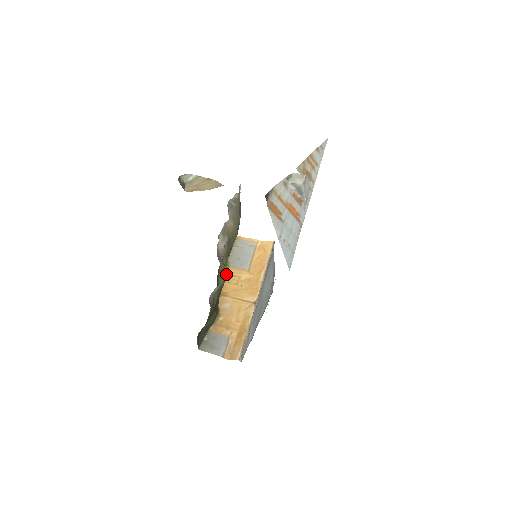
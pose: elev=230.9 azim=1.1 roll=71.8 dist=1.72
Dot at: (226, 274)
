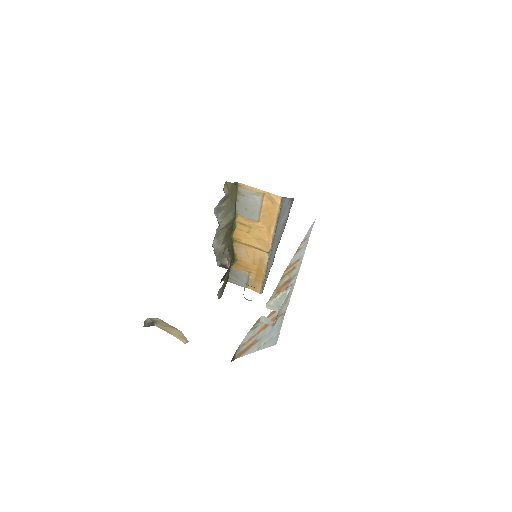
Dot at: (236, 222)
